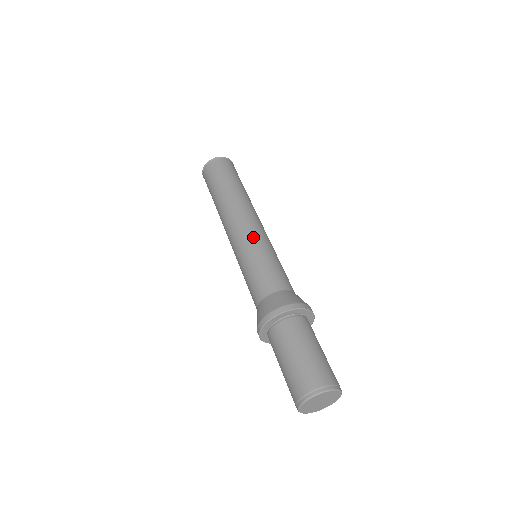
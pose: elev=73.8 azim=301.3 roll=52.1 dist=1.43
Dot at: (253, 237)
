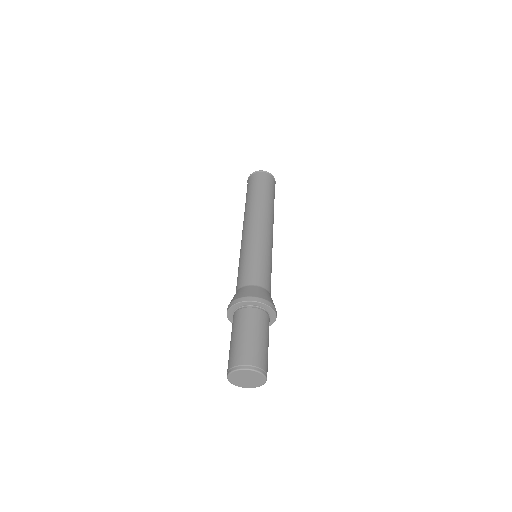
Dot at: (260, 240)
